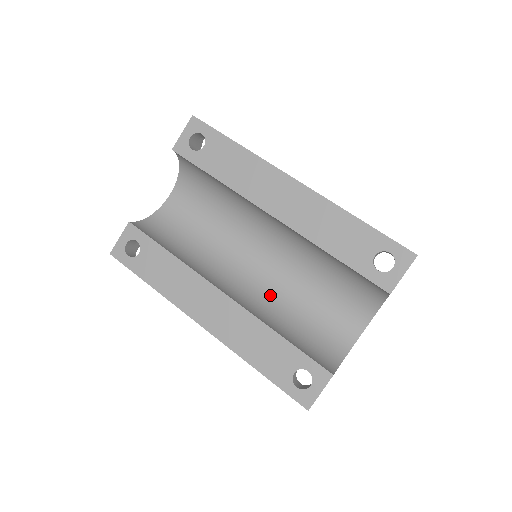
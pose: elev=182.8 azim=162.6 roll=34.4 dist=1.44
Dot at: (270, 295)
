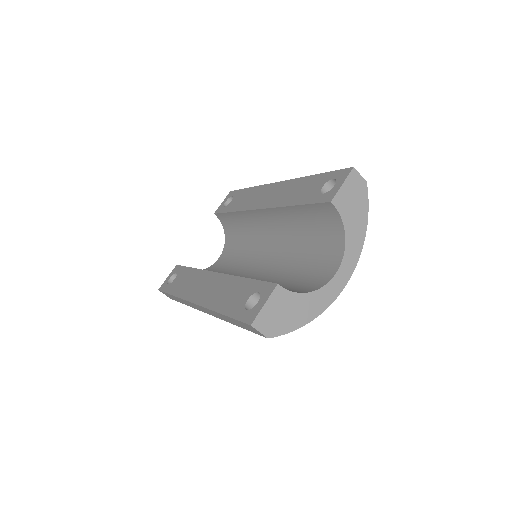
Dot at: (262, 280)
